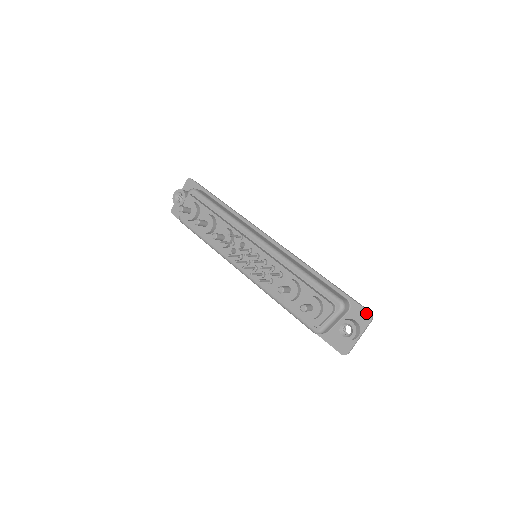
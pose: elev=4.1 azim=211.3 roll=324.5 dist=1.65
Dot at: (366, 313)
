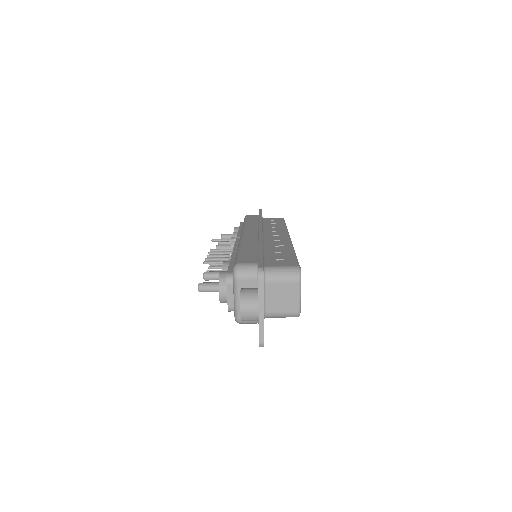
Dot at: occluded
